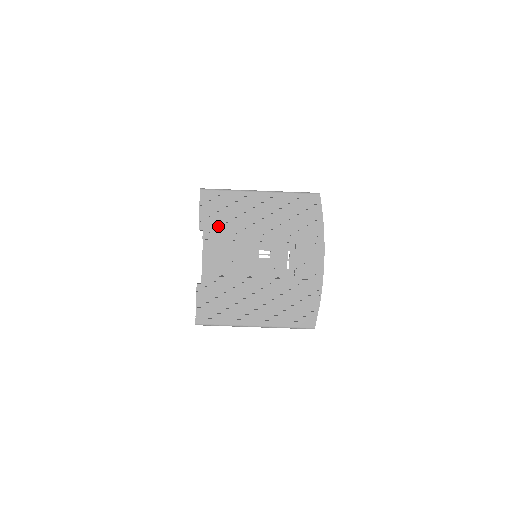
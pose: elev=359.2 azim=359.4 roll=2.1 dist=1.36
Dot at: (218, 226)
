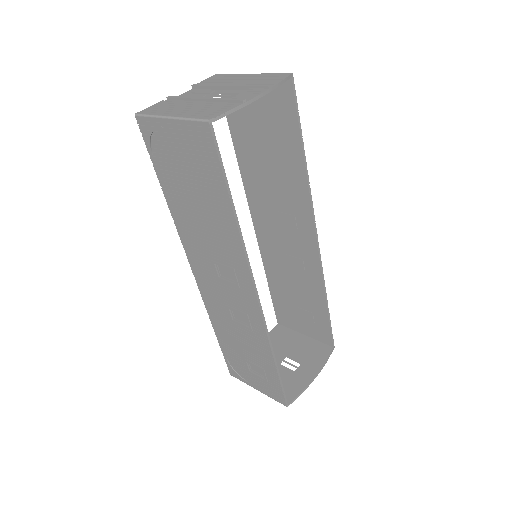
Dot at: (208, 83)
